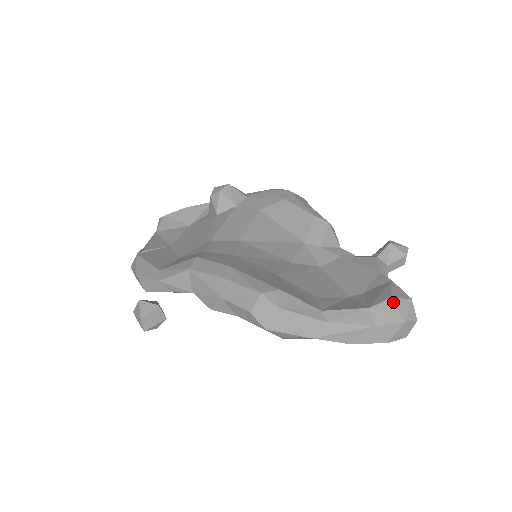
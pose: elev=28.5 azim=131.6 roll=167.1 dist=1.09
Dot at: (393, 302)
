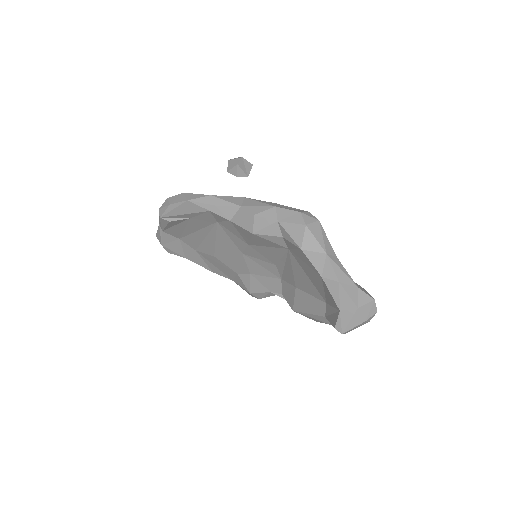
Dot at: occluded
